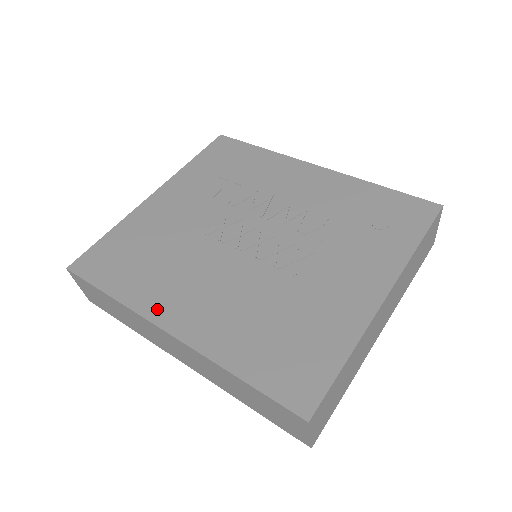
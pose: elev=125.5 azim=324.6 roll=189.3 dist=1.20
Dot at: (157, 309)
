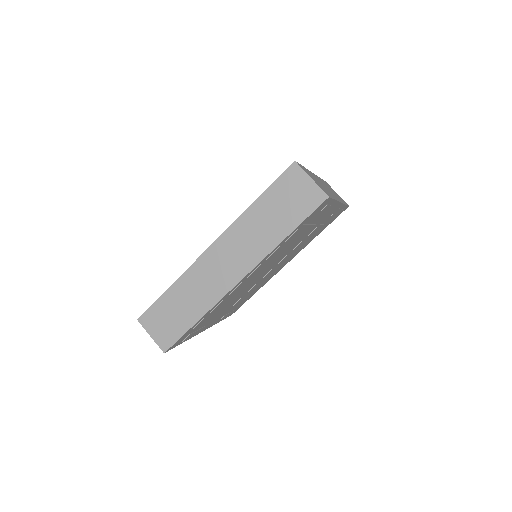
Dot at: occluded
